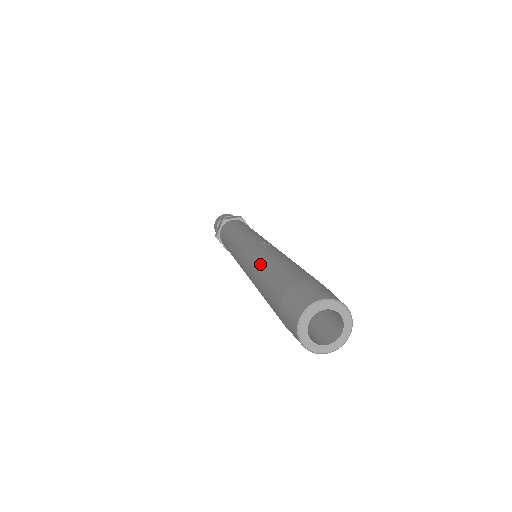
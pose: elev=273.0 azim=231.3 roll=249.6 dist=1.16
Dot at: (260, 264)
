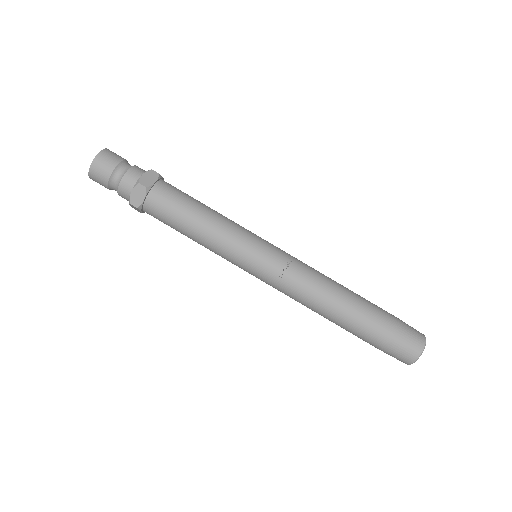
Dot at: (316, 312)
